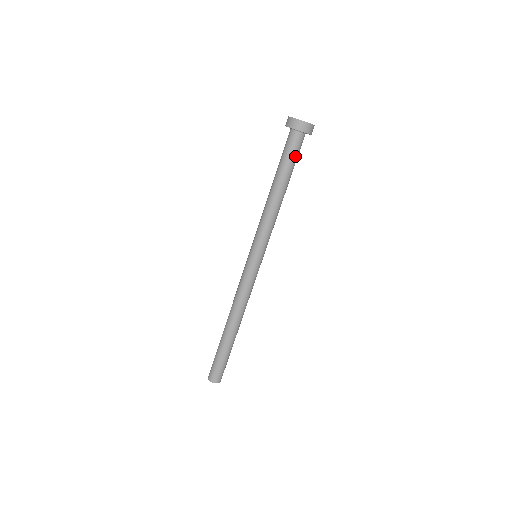
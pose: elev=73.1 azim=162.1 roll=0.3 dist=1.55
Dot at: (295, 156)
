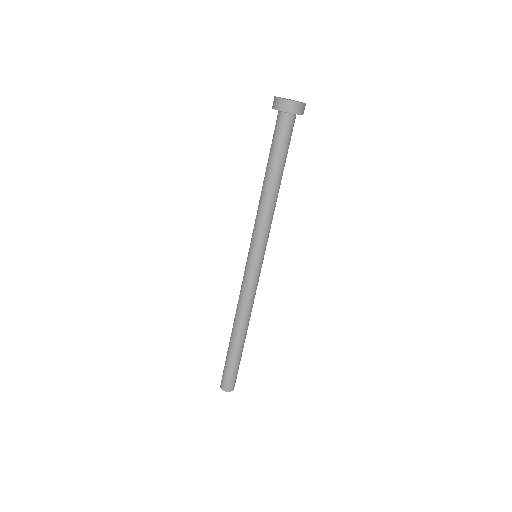
Dot at: (289, 142)
